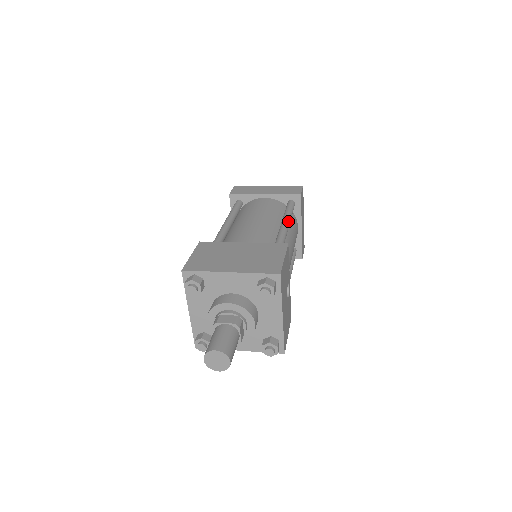
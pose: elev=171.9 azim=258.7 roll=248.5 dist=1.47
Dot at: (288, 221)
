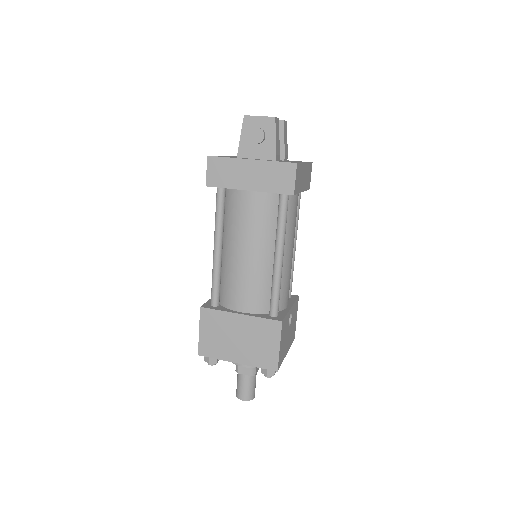
Dot at: (281, 252)
